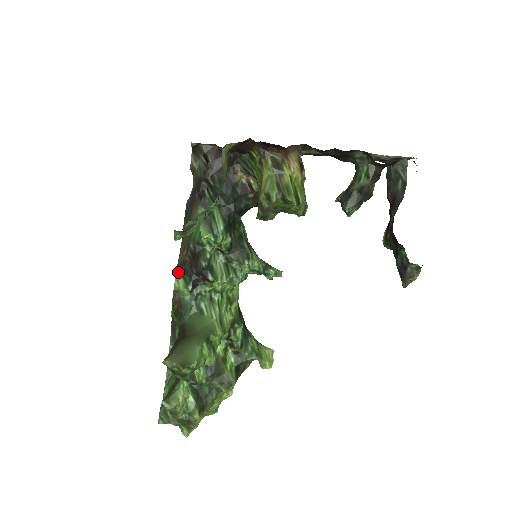
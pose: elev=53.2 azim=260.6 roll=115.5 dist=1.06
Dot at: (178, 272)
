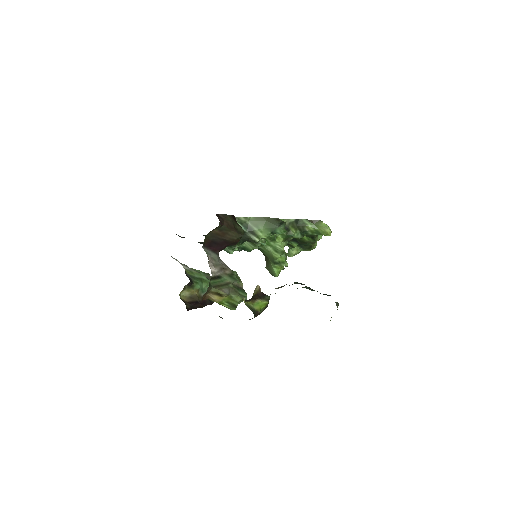
Dot at: occluded
